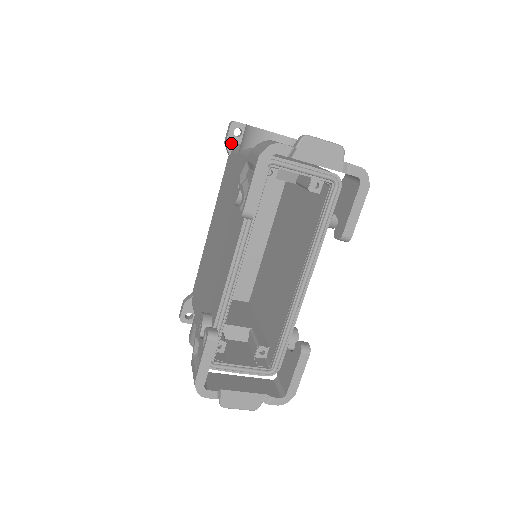
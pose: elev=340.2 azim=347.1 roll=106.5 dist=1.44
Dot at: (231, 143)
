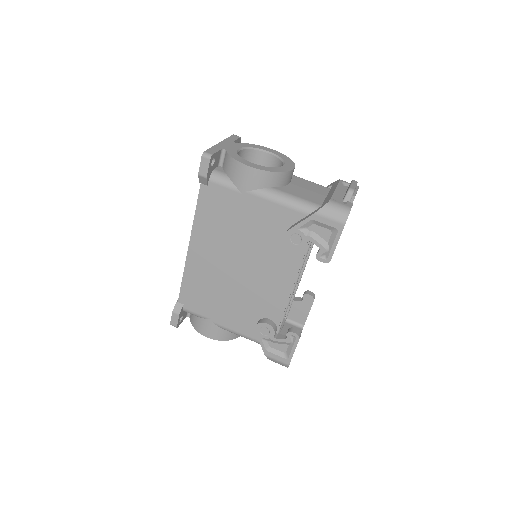
Dot at: (209, 174)
